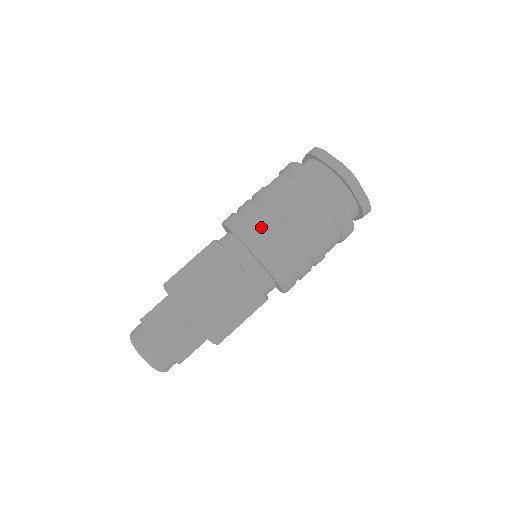
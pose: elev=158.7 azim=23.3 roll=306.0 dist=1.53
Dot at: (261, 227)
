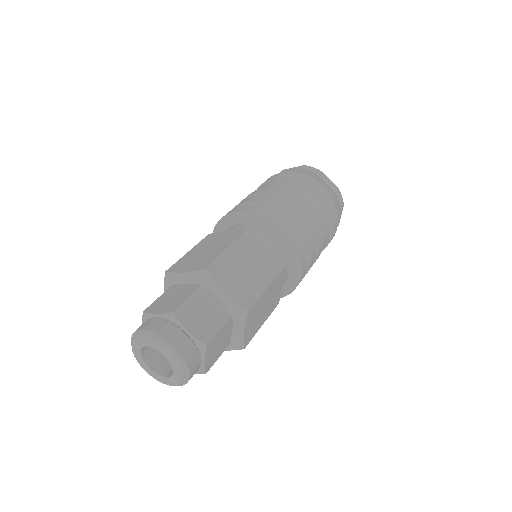
Dot at: (253, 202)
